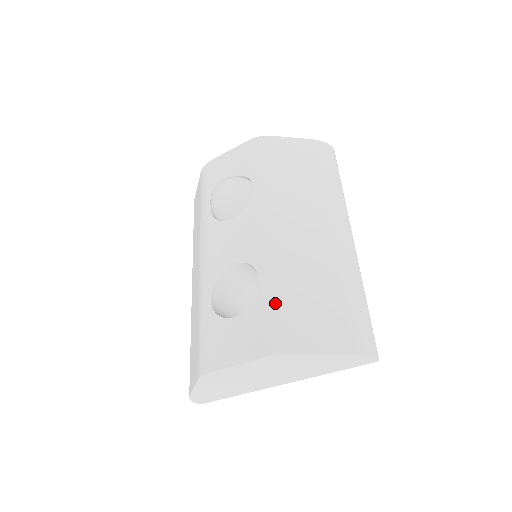
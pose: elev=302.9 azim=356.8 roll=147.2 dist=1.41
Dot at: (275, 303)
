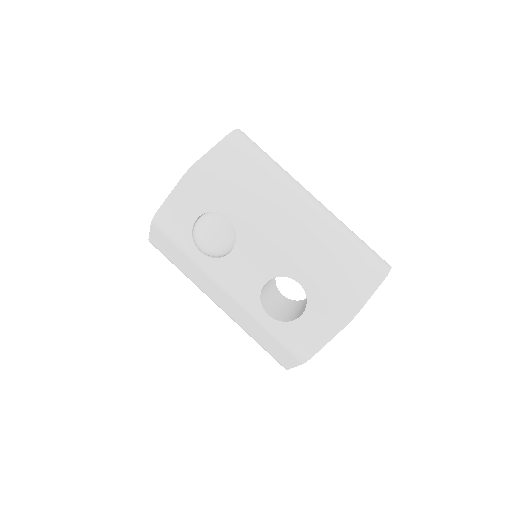
Dot at: (323, 291)
